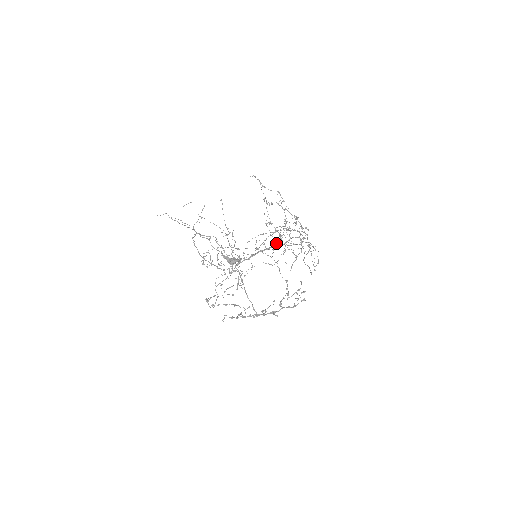
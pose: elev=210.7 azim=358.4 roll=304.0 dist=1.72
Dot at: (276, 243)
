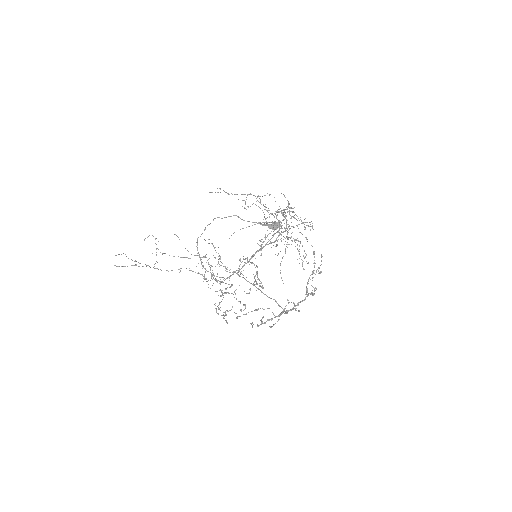
Dot at: (273, 236)
